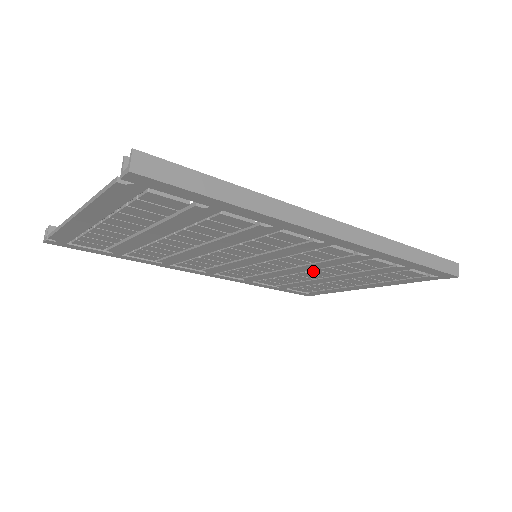
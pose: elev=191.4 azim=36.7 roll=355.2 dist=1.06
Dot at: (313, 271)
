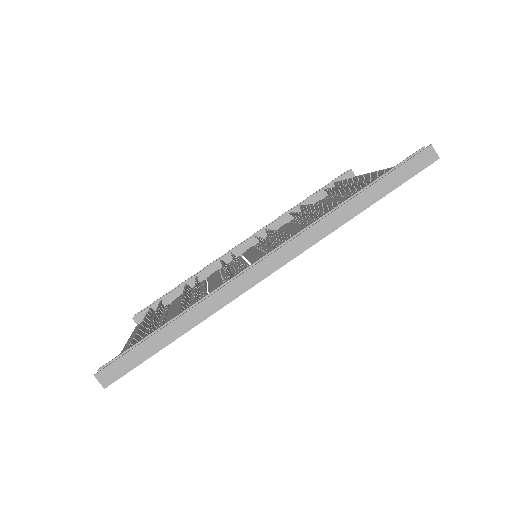
Dot at: occluded
